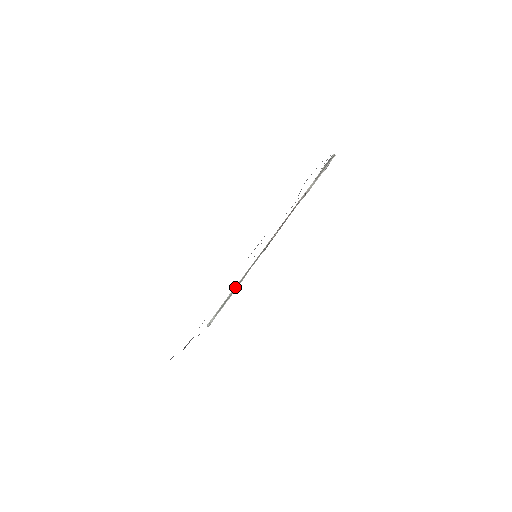
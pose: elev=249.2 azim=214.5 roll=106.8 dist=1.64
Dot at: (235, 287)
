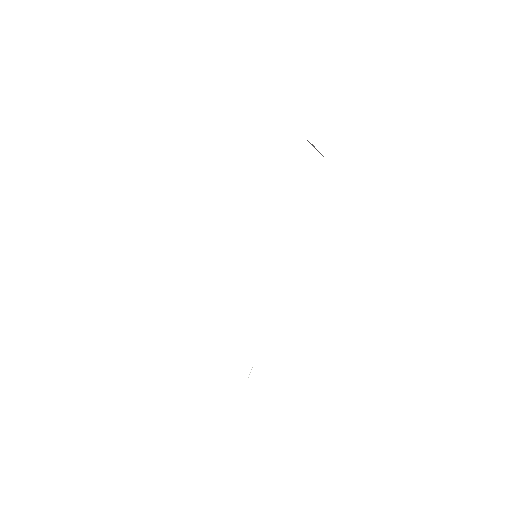
Dot at: occluded
